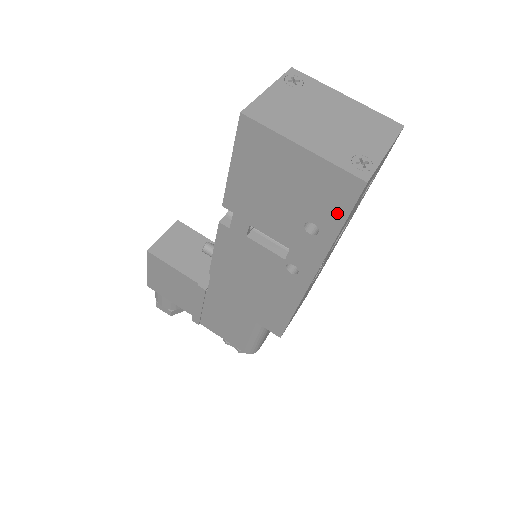
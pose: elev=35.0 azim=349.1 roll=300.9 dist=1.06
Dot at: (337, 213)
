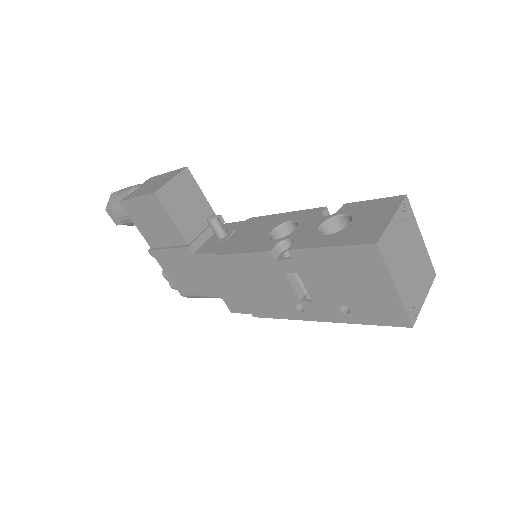
Dot at: (374, 319)
